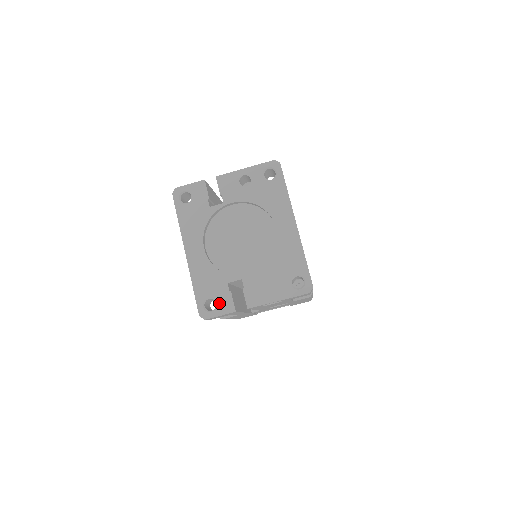
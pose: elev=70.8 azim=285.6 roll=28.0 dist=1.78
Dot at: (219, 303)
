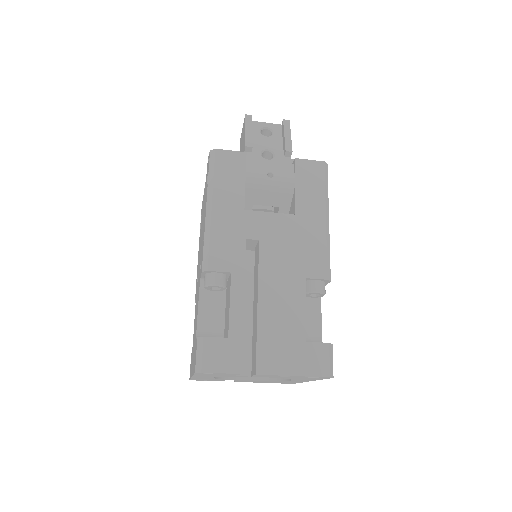
Dot at: occluded
